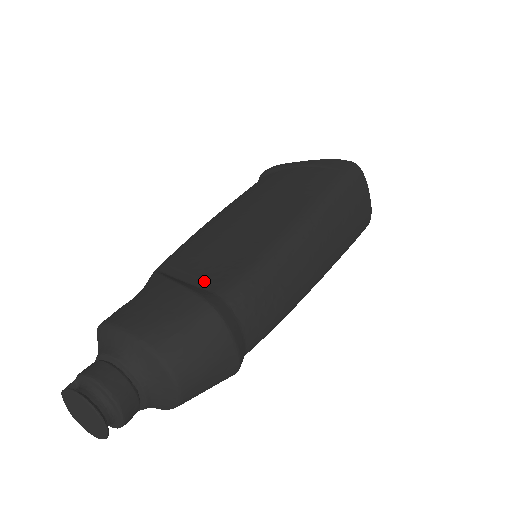
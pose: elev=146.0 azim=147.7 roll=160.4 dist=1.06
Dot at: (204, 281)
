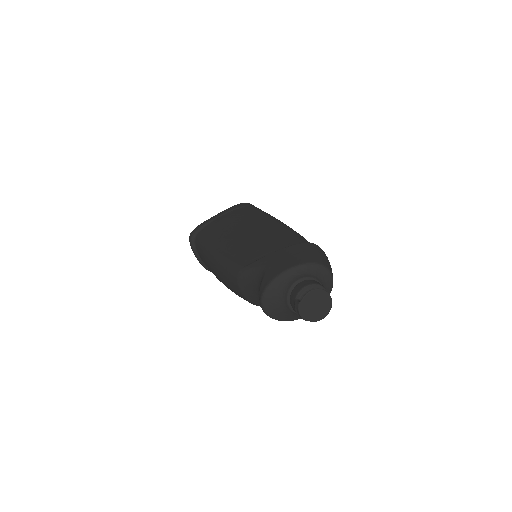
Dot at: (285, 246)
